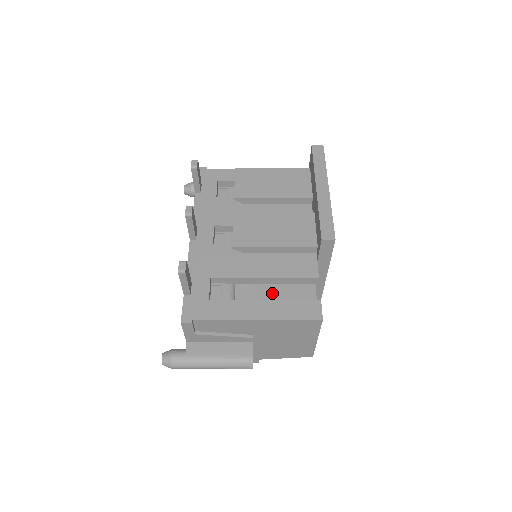
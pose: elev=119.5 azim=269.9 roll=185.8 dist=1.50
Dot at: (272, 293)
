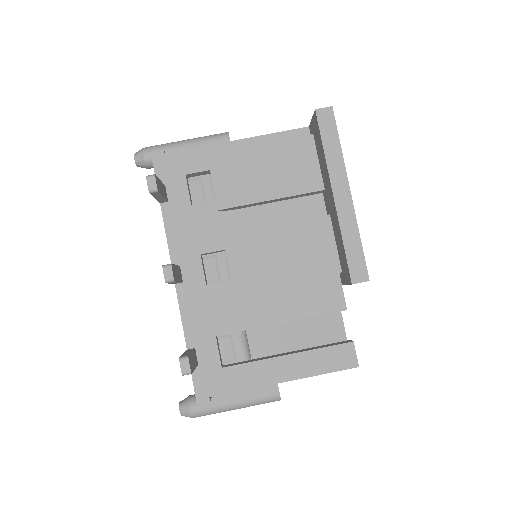
Dot at: (290, 325)
